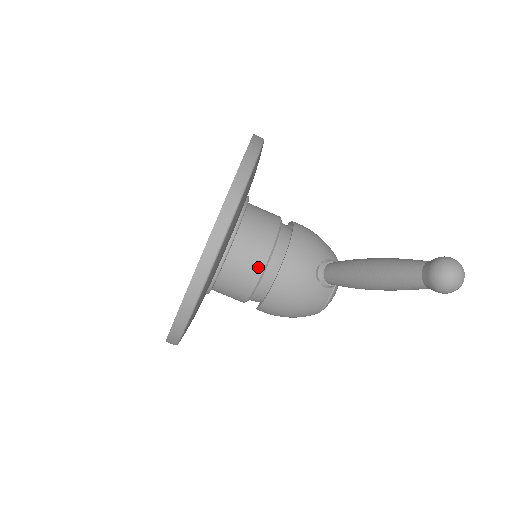
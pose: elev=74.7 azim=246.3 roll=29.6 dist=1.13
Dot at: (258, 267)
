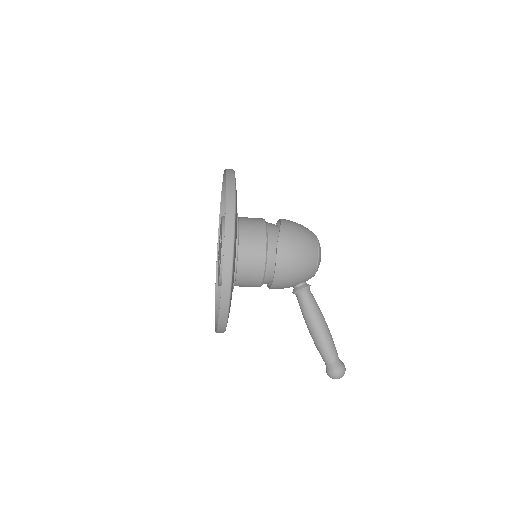
Dot at: occluded
